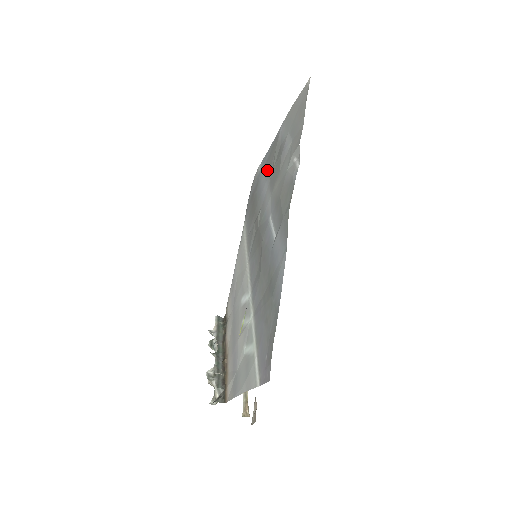
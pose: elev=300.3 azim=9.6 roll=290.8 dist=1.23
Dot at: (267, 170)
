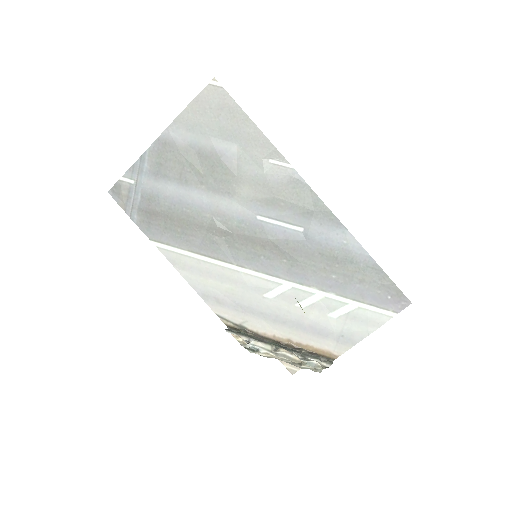
Dot at: (175, 179)
